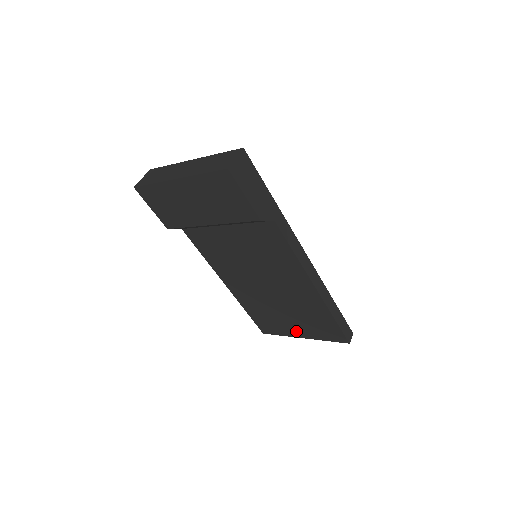
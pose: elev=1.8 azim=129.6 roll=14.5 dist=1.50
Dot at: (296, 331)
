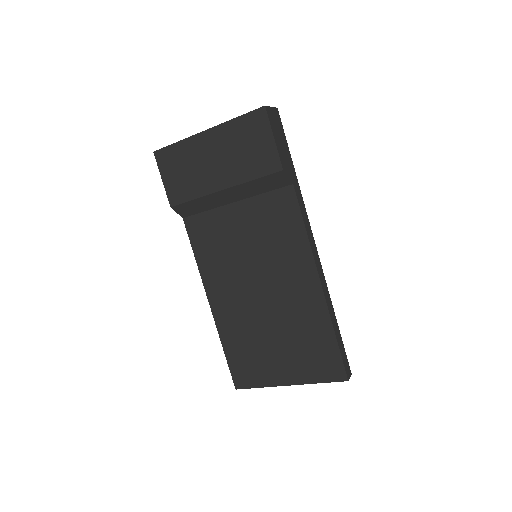
Dot at: (281, 373)
